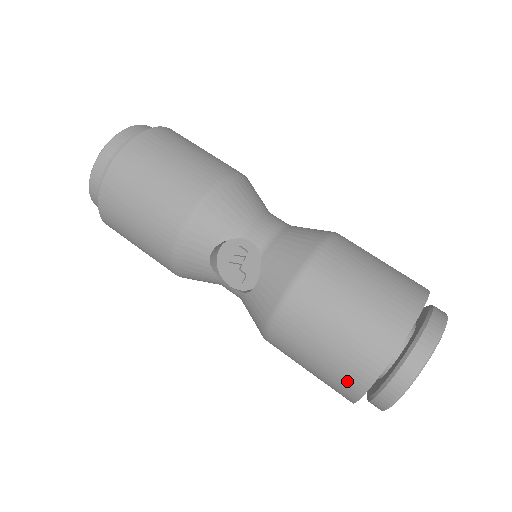
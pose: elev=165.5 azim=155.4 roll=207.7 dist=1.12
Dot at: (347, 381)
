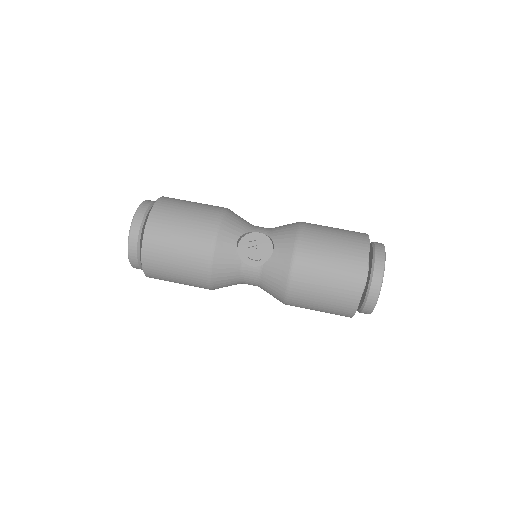
Dot at: (352, 279)
